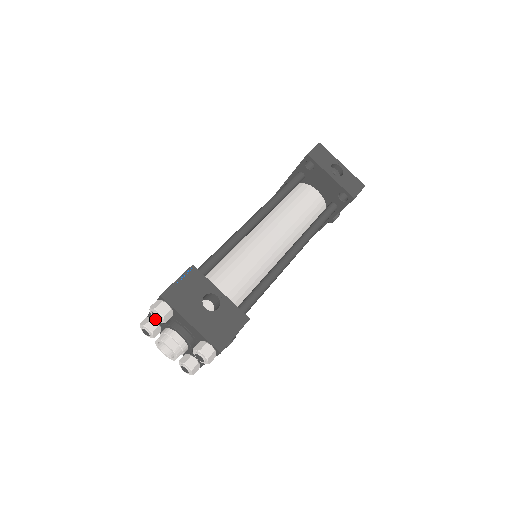
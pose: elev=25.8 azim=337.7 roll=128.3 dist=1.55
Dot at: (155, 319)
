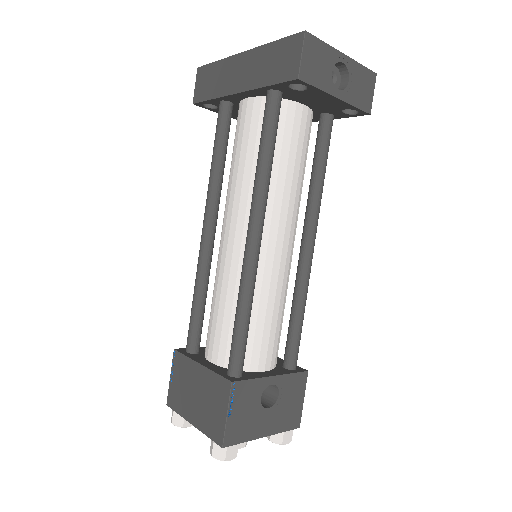
Dot at: occluded
